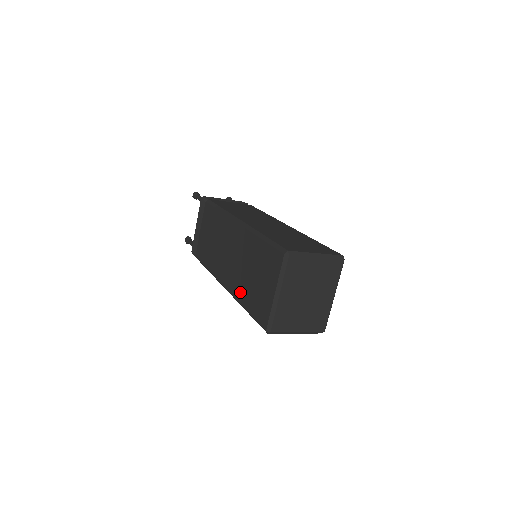
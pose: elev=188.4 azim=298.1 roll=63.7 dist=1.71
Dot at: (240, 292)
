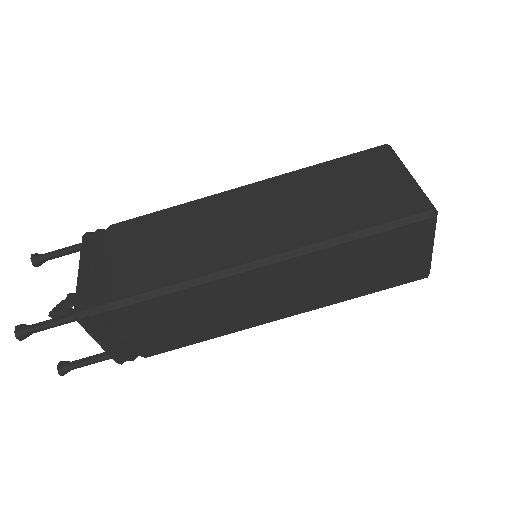
Dot at: (325, 227)
